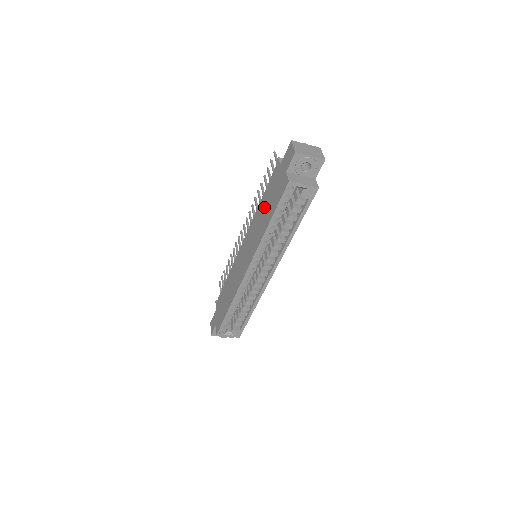
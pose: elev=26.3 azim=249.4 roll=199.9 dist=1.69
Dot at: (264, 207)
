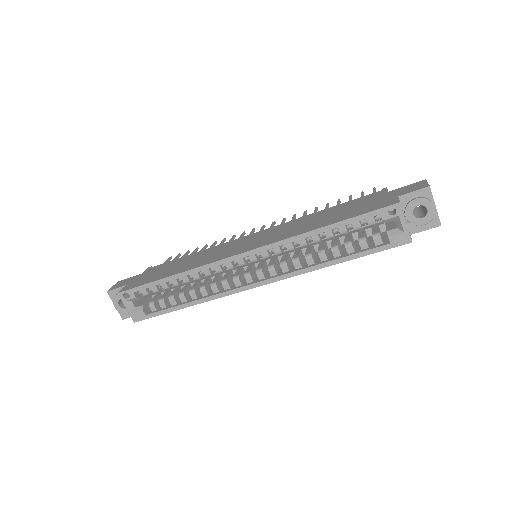
Dot at: (327, 214)
